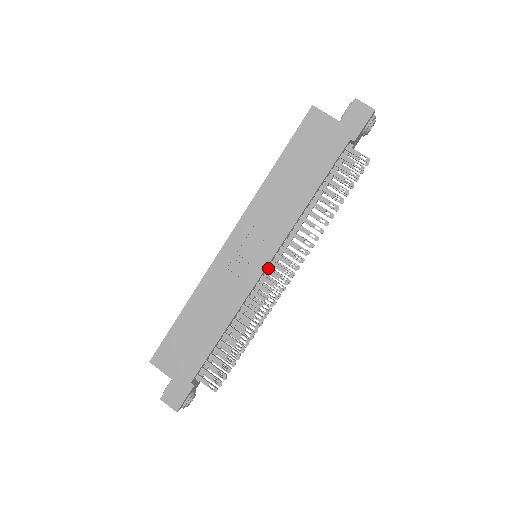
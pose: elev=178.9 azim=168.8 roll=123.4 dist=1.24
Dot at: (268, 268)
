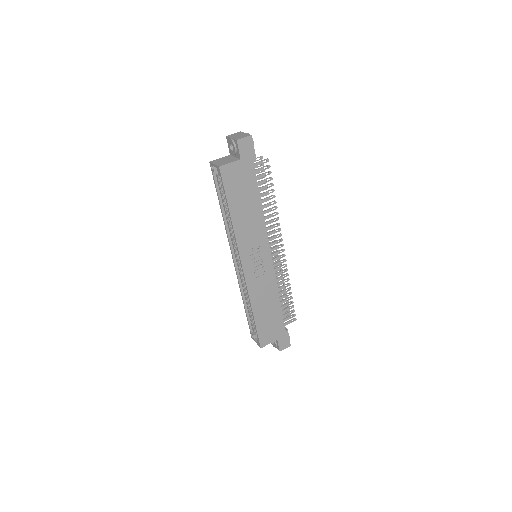
Dot at: occluded
